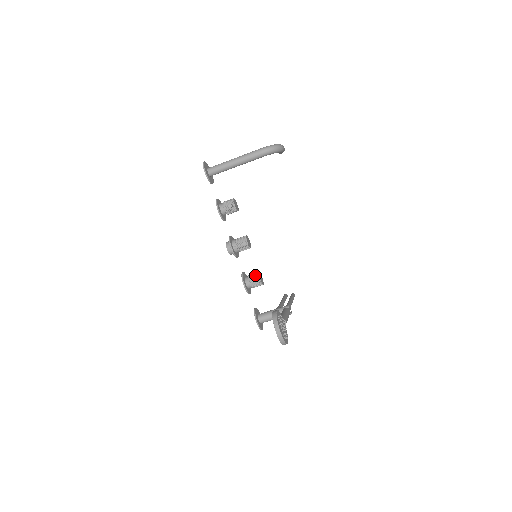
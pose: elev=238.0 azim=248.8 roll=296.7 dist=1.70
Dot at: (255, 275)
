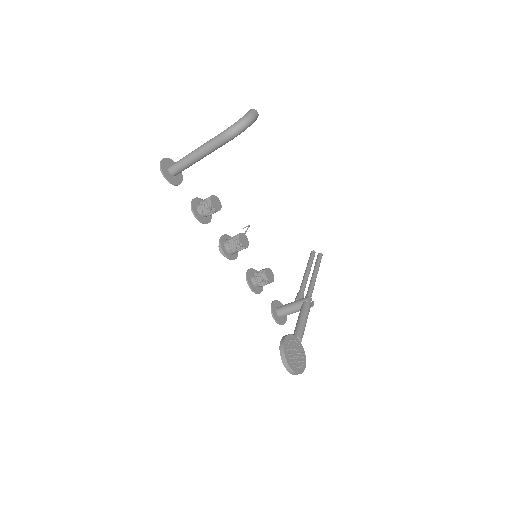
Dot at: (261, 275)
